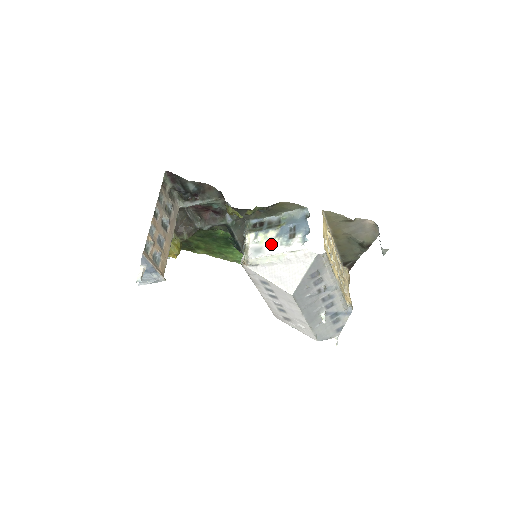
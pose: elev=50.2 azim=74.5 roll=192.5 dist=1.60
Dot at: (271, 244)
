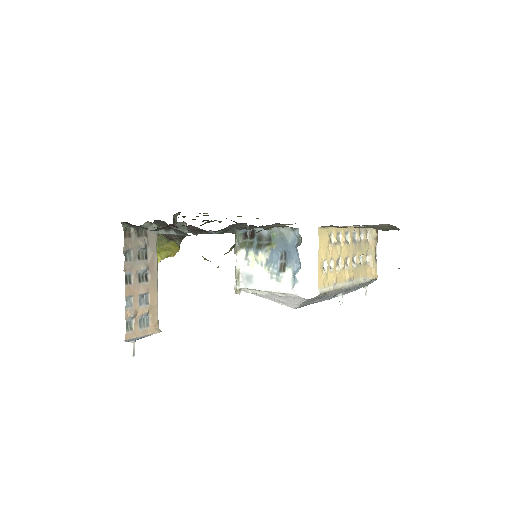
Dot at: (261, 273)
